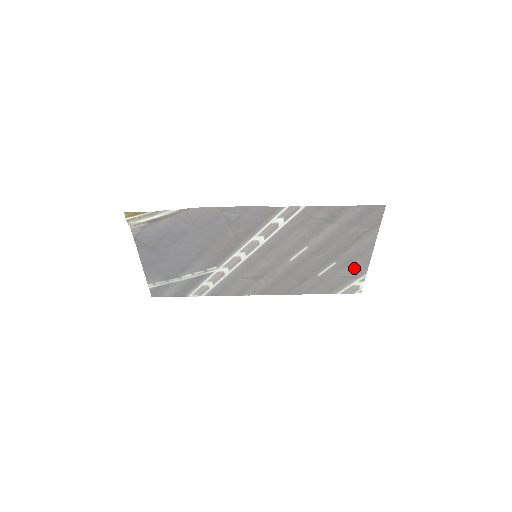
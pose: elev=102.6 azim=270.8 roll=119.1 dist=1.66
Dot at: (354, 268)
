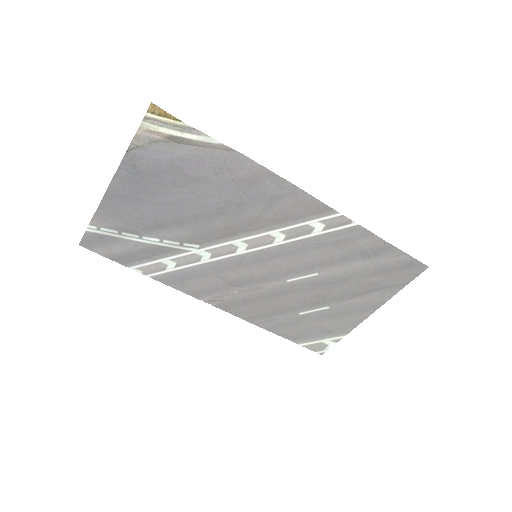
Dot at: (340, 323)
